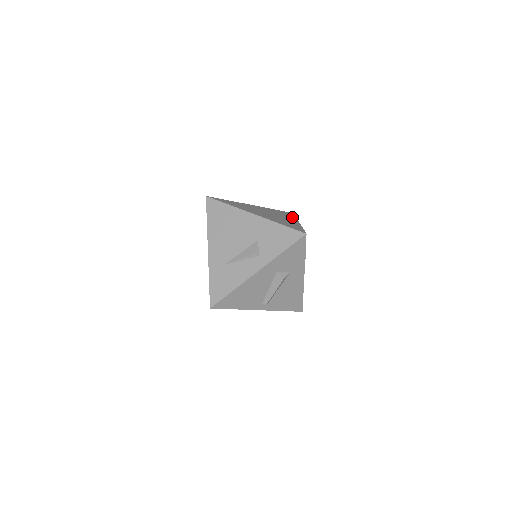
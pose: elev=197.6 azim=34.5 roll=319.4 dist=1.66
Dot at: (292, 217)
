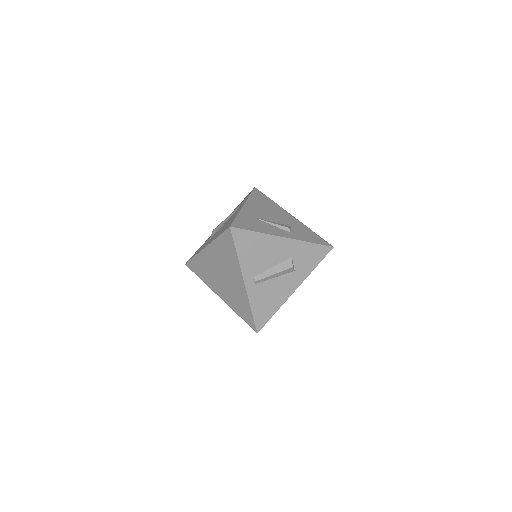
Dot at: occluded
